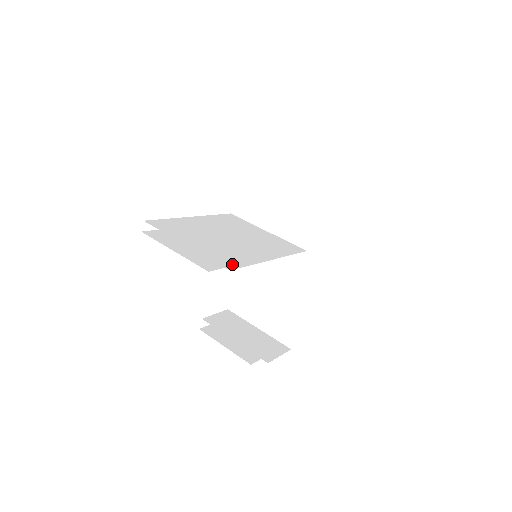
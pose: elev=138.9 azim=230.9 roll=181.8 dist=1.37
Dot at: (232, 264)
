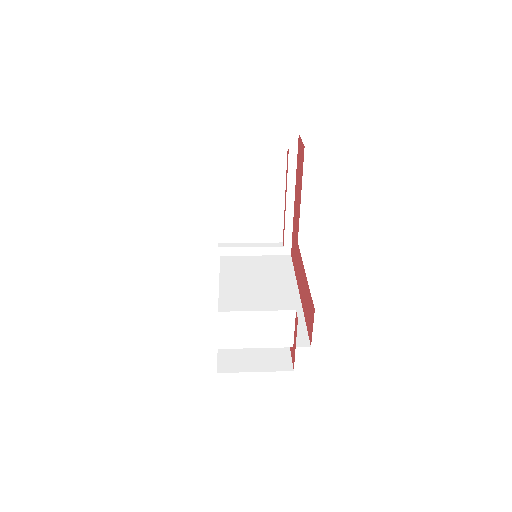
Dot at: occluded
